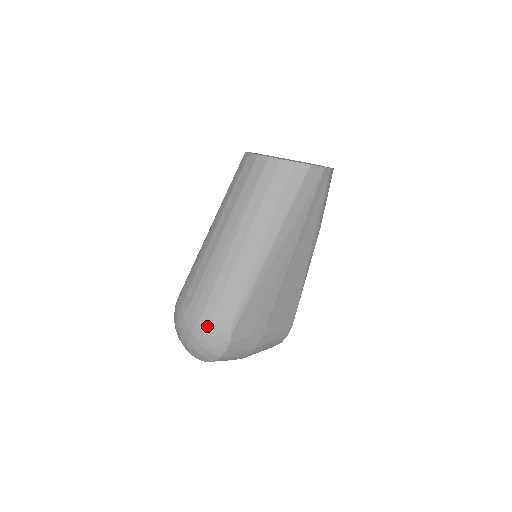
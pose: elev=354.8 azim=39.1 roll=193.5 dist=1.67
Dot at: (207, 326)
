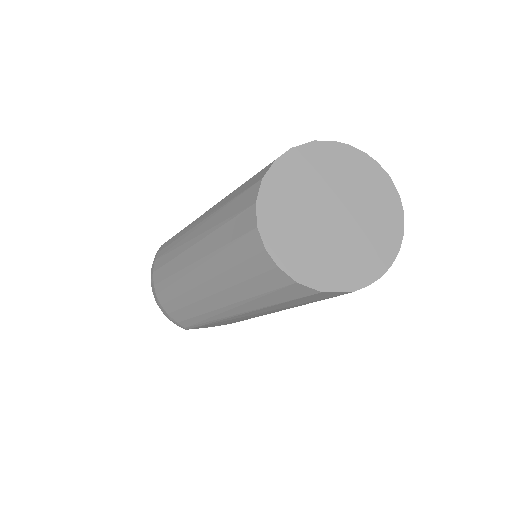
Dot at: (165, 313)
